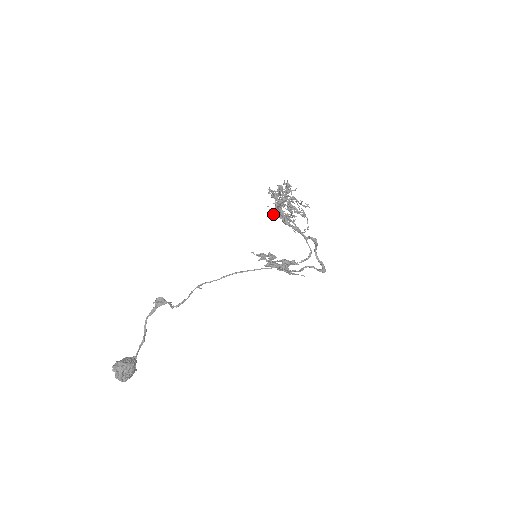
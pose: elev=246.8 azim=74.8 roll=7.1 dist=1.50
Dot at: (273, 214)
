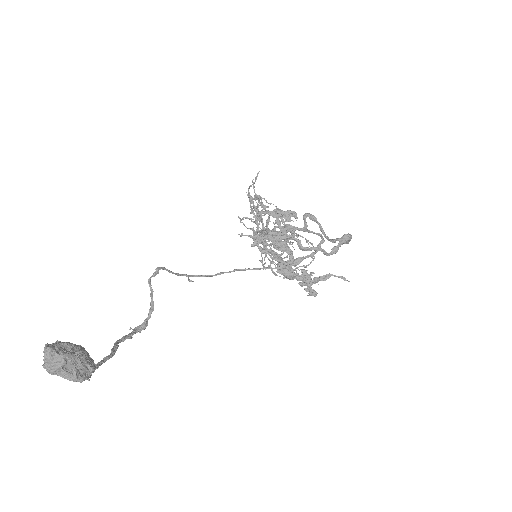
Dot at: (270, 260)
